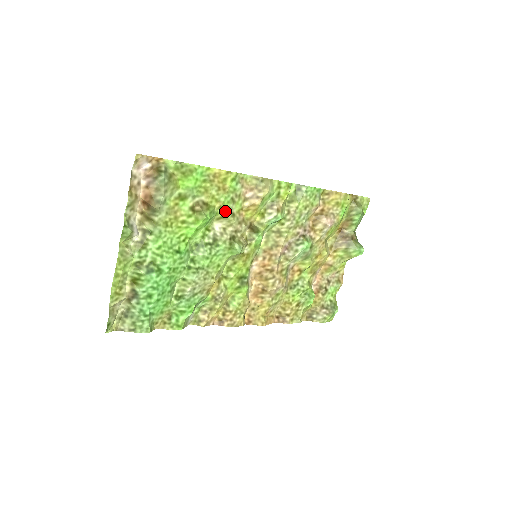
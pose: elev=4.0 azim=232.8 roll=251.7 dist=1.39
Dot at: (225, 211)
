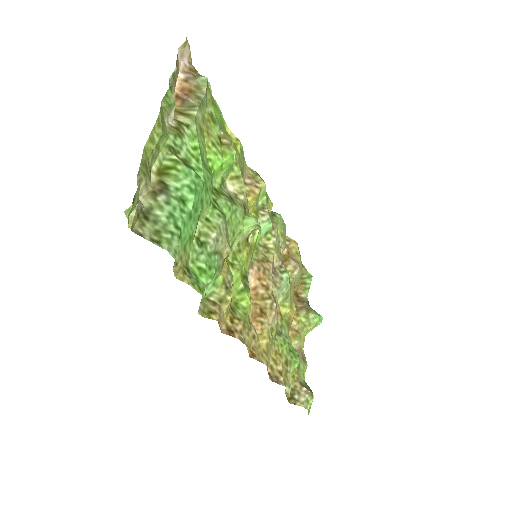
Dot at: (239, 172)
